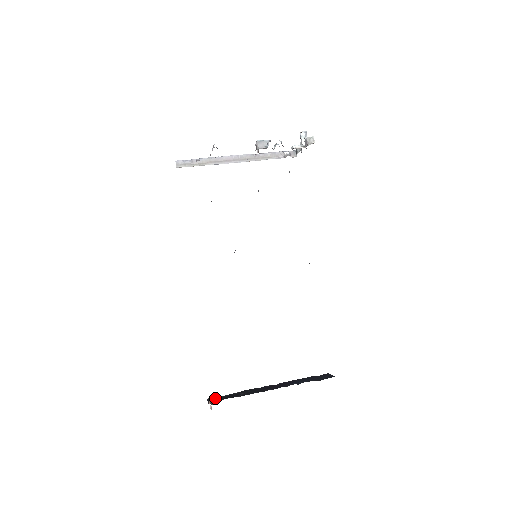
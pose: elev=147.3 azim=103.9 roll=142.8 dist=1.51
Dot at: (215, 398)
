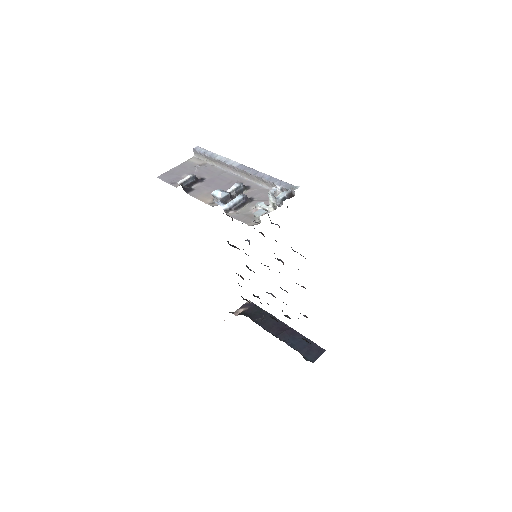
Dot at: (250, 305)
